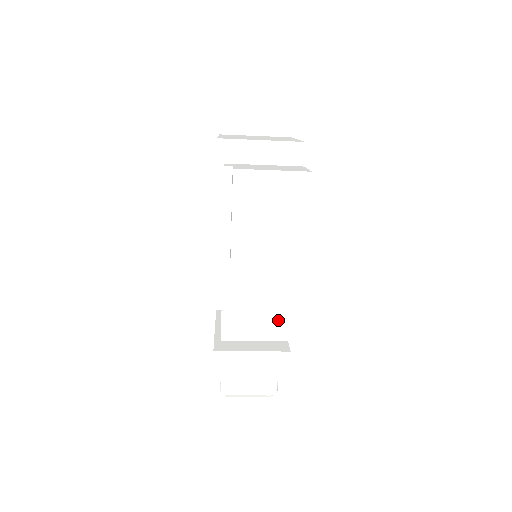
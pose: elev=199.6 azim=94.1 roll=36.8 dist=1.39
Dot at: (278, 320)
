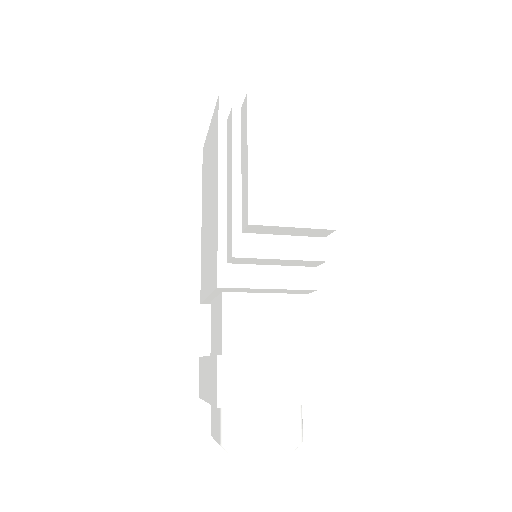
Dot at: (295, 323)
